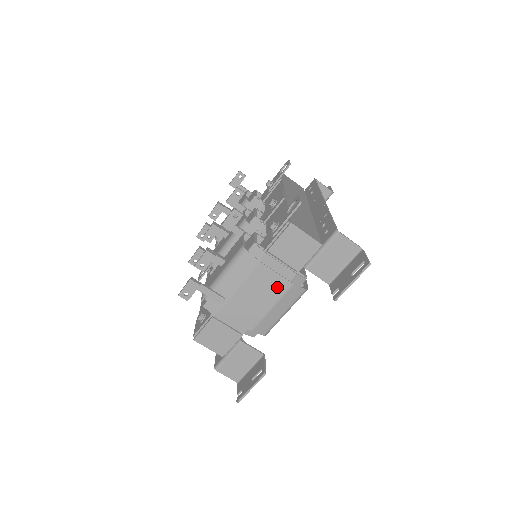
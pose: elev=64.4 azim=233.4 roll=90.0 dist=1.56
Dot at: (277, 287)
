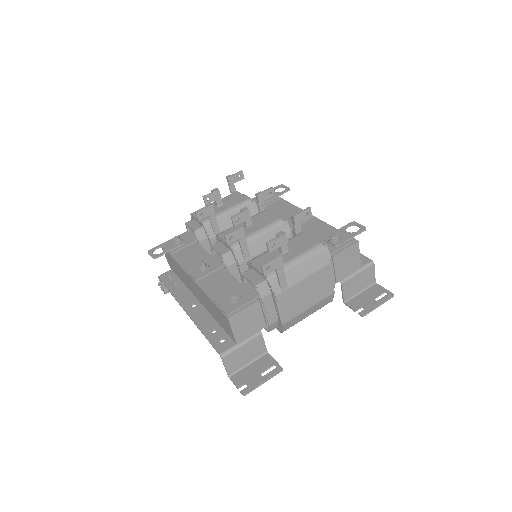
Dot at: (325, 290)
